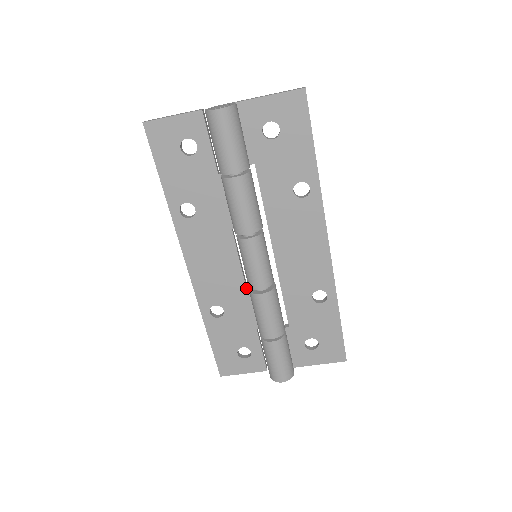
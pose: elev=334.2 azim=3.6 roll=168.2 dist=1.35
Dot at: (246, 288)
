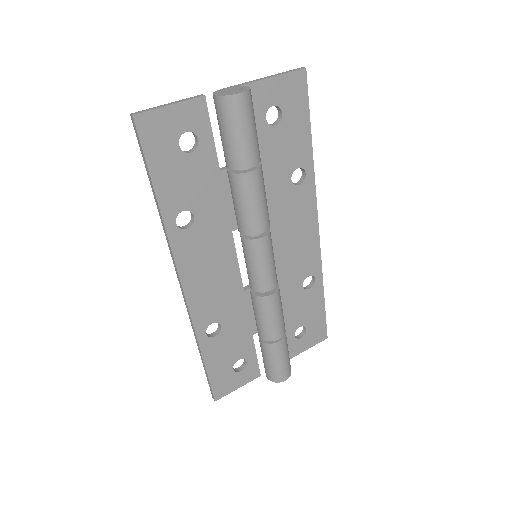
Dot at: (244, 294)
